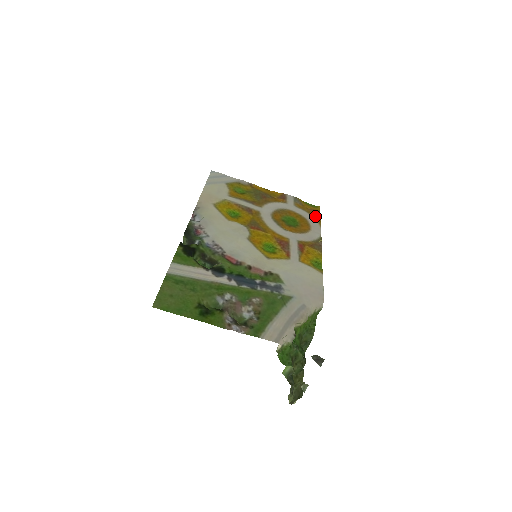
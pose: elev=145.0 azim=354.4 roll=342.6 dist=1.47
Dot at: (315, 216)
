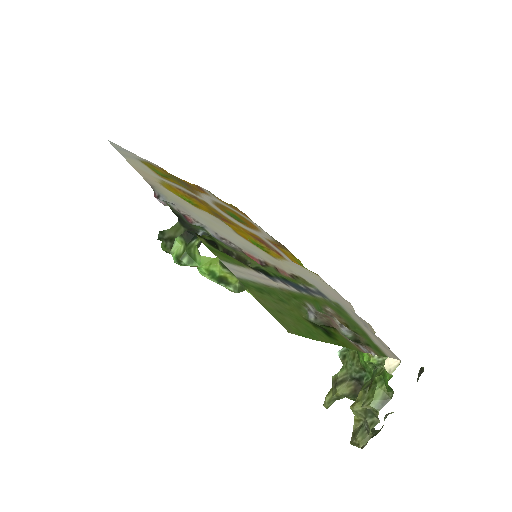
Dot at: (243, 214)
